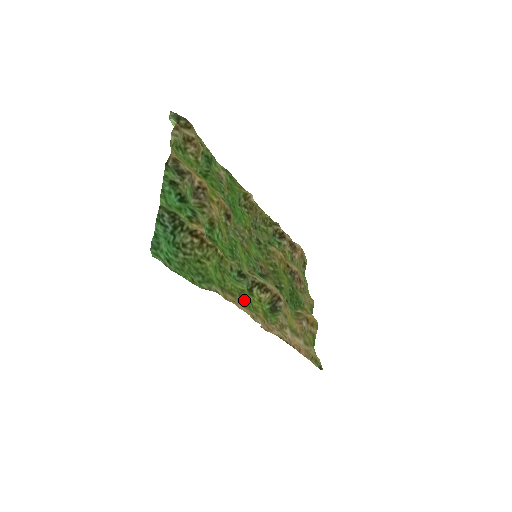
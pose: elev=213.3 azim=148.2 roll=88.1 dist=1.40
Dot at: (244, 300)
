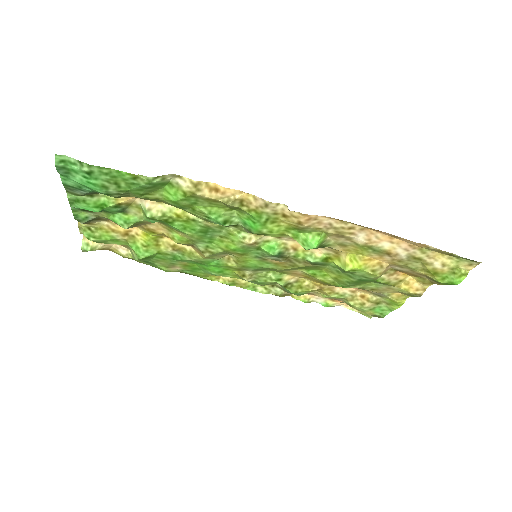
Dot at: (242, 211)
